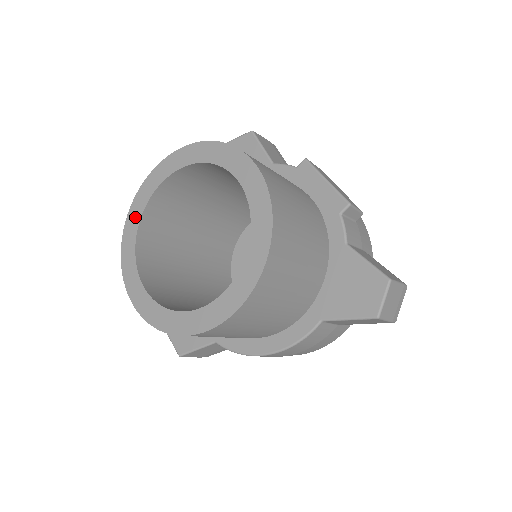
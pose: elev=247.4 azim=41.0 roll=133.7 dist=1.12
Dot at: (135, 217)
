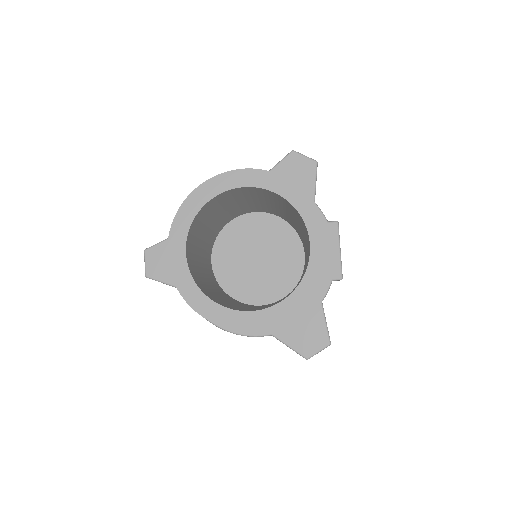
Dot at: (210, 191)
